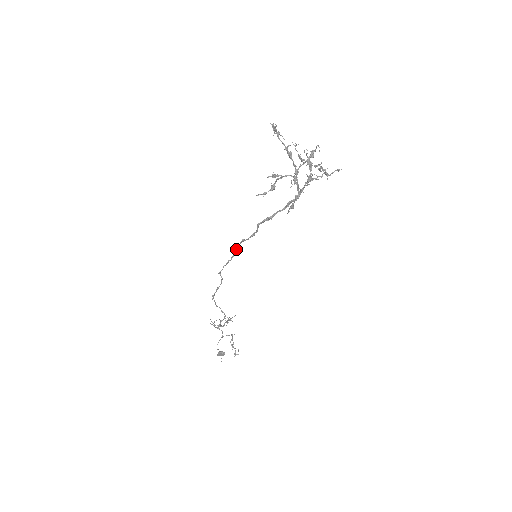
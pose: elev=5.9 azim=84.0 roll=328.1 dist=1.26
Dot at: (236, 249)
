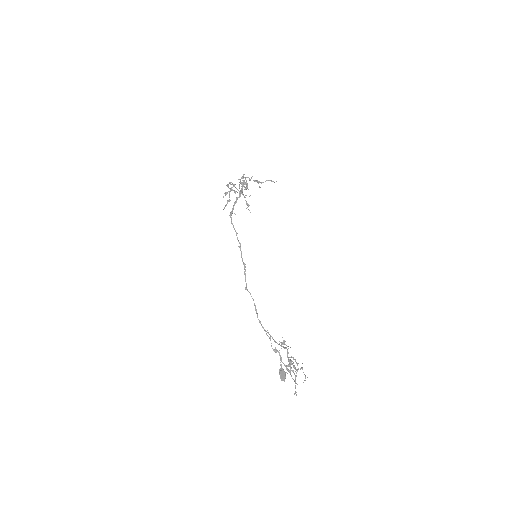
Dot at: (242, 259)
